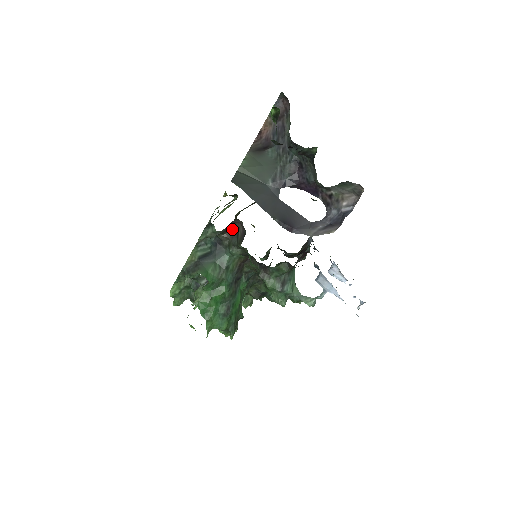
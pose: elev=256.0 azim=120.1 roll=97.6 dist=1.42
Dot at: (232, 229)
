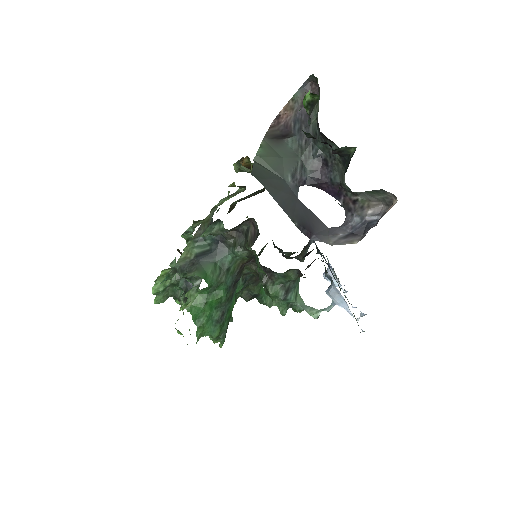
Dot at: (240, 227)
